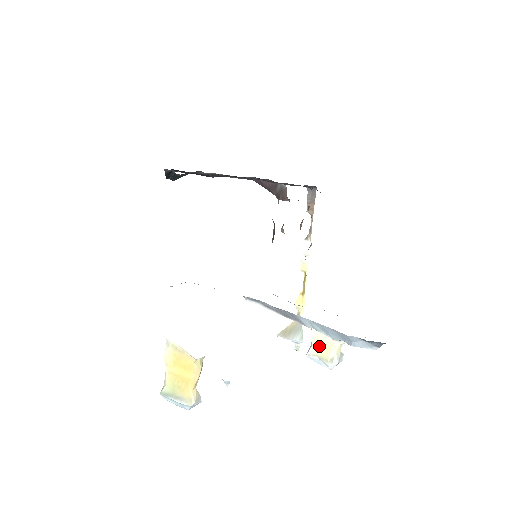
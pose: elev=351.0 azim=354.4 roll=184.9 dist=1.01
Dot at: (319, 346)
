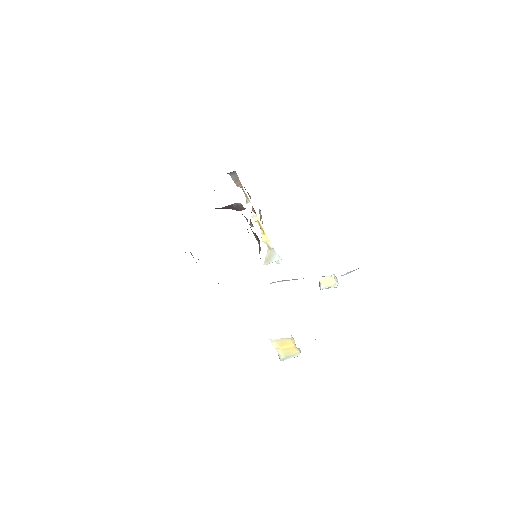
Dot at: (325, 282)
